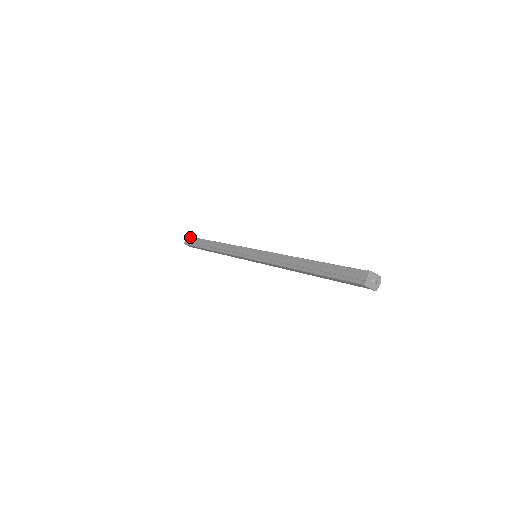
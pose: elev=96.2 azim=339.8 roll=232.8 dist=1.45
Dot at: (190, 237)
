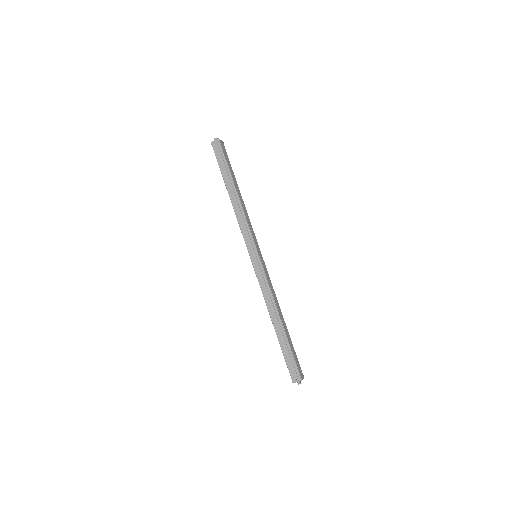
Dot at: (220, 146)
